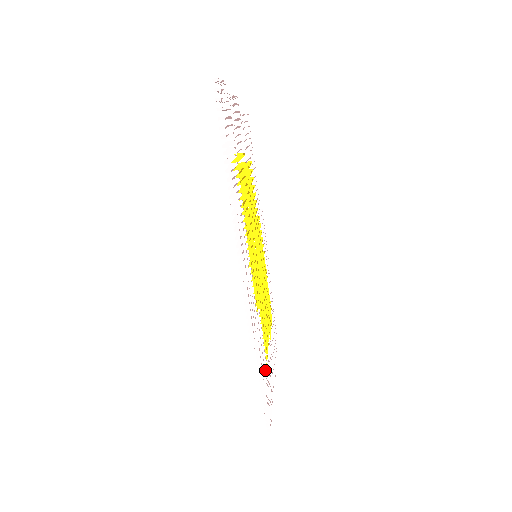
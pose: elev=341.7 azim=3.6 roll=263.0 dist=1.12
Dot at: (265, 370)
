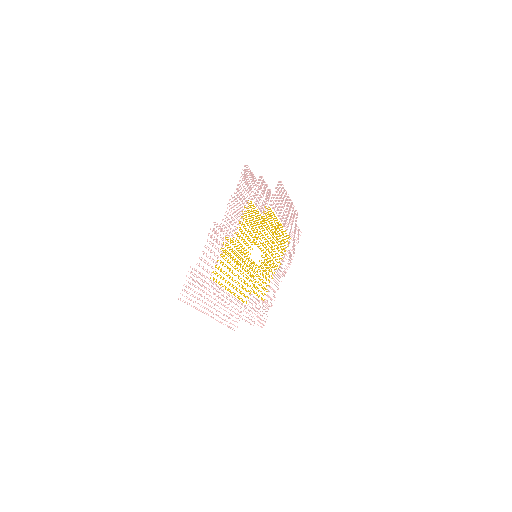
Dot at: (258, 312)
